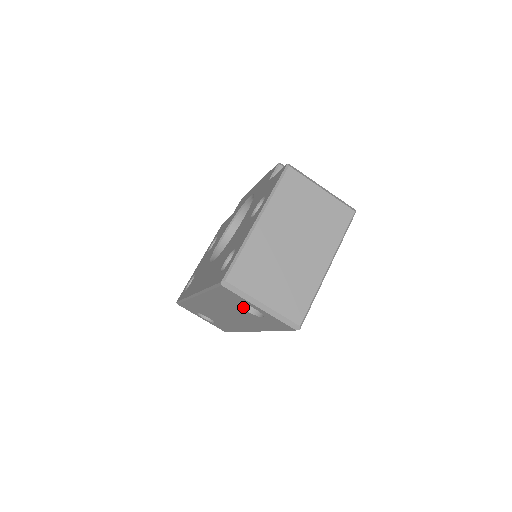
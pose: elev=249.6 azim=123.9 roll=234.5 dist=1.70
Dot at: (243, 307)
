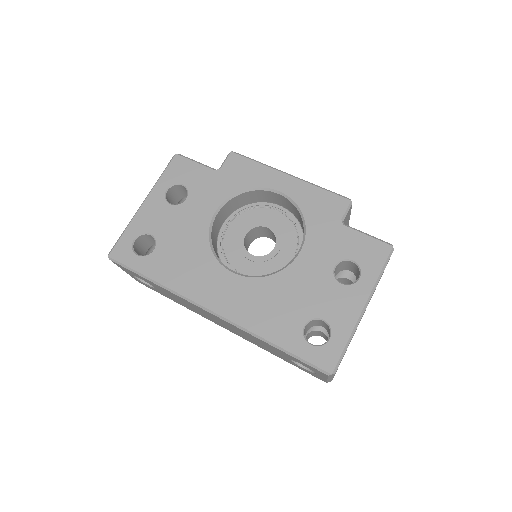
Dot at: occluded
